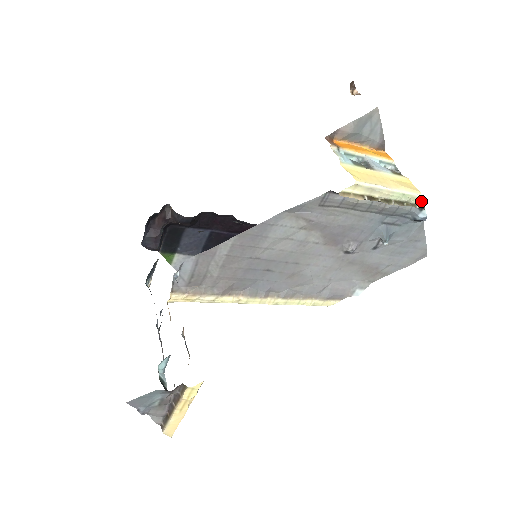
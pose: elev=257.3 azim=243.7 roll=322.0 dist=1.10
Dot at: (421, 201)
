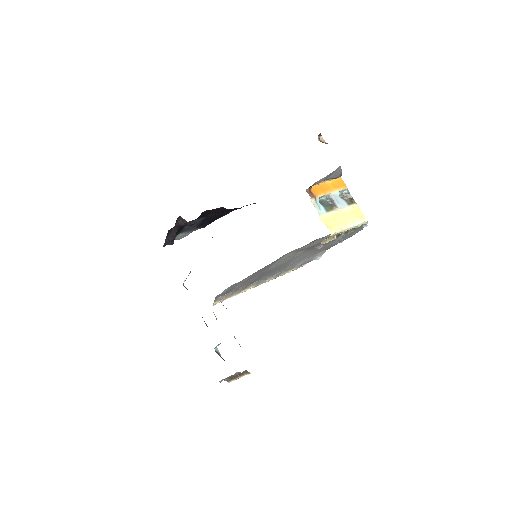
Dot at: occluded
